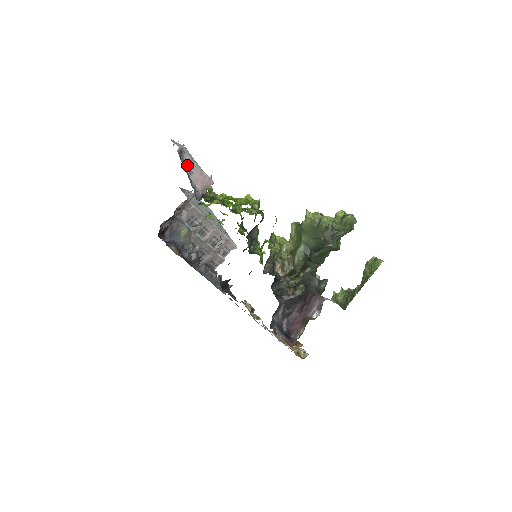
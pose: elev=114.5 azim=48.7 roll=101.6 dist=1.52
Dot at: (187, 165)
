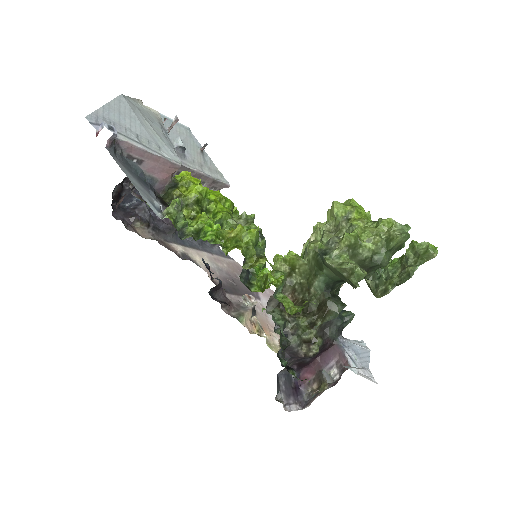
Dot at: (130, 153)
